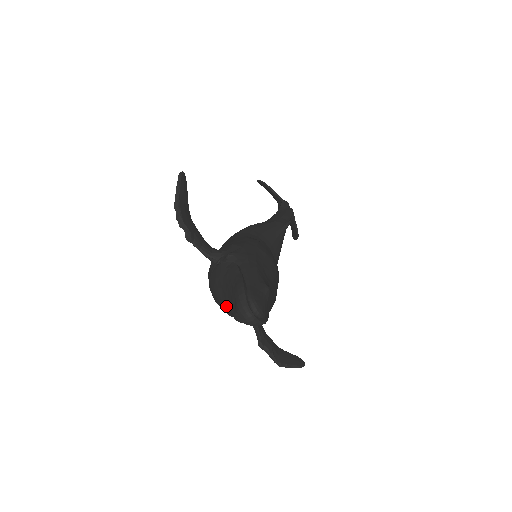
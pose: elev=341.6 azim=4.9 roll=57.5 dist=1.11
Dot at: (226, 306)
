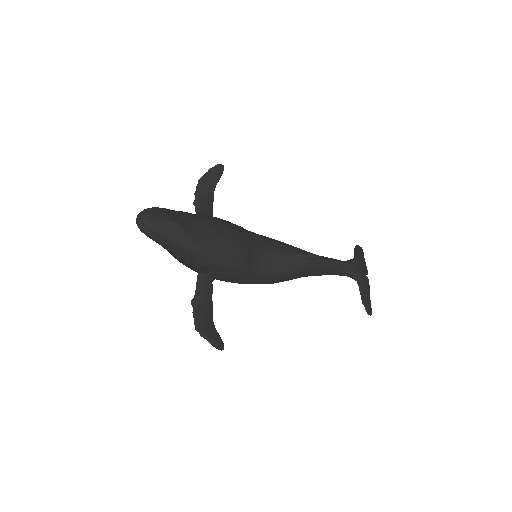
Dot at: occluded
